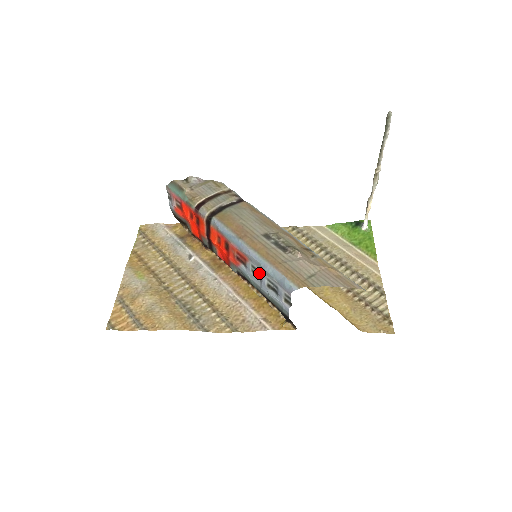
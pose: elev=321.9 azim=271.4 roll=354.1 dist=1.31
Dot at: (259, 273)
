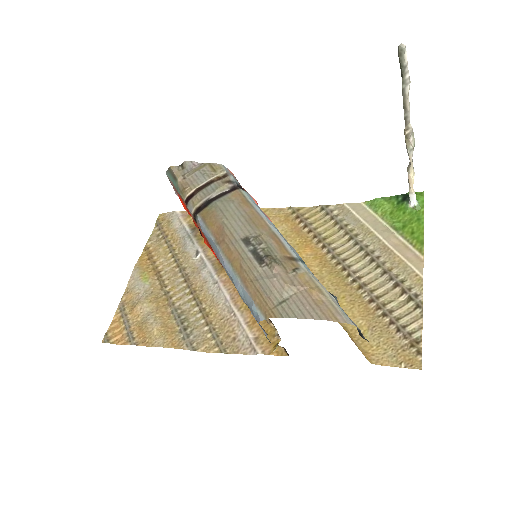
Dot at: occluded
